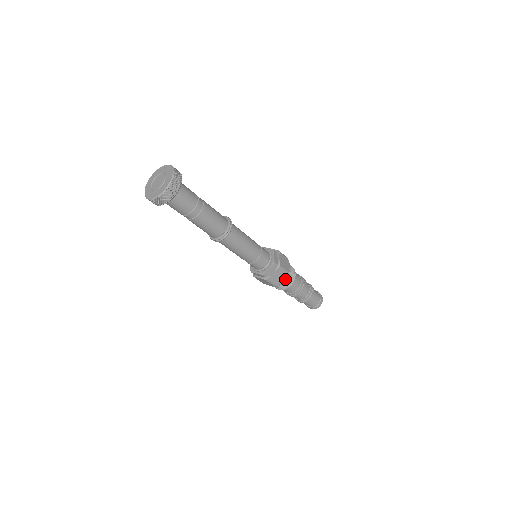
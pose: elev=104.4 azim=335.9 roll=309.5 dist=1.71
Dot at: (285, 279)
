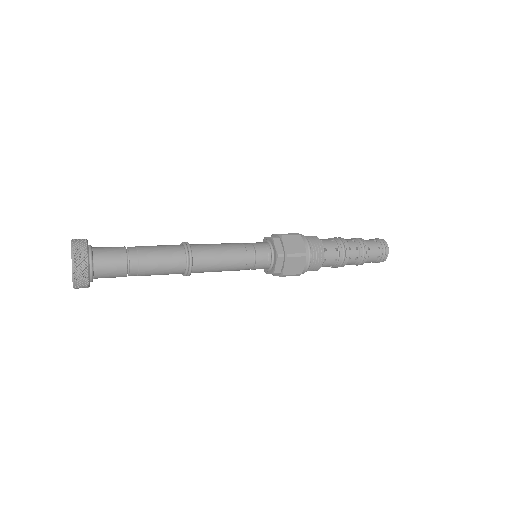
Dot at: (305, 241)
